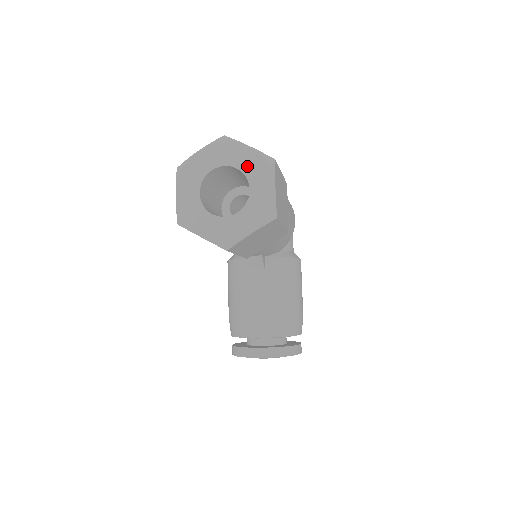
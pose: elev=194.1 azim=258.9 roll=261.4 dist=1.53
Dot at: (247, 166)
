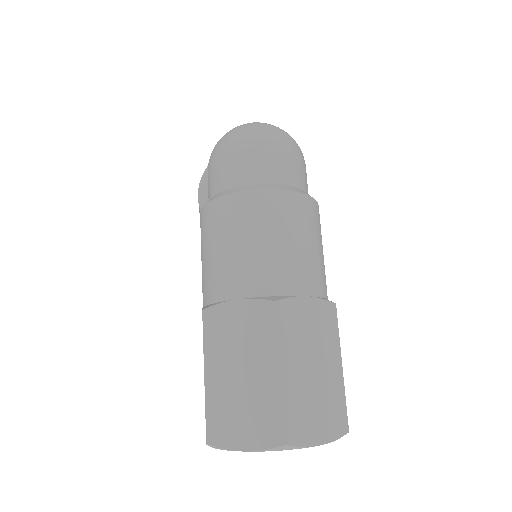
Dot at: occluded
